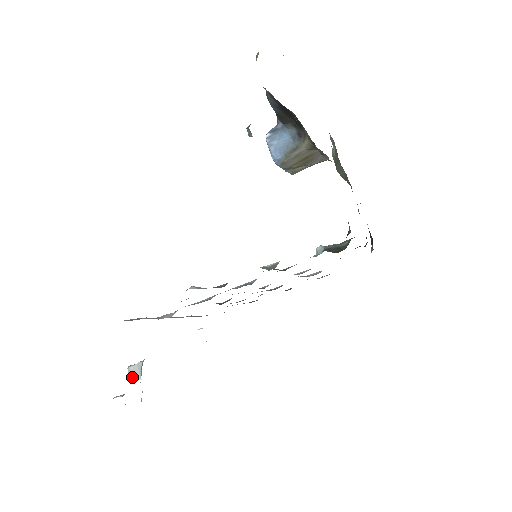
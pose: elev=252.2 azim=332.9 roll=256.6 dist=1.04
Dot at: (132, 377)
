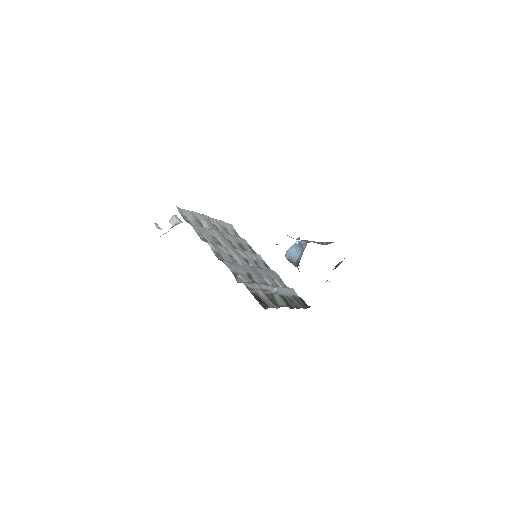
Dot at: (171, 221)
